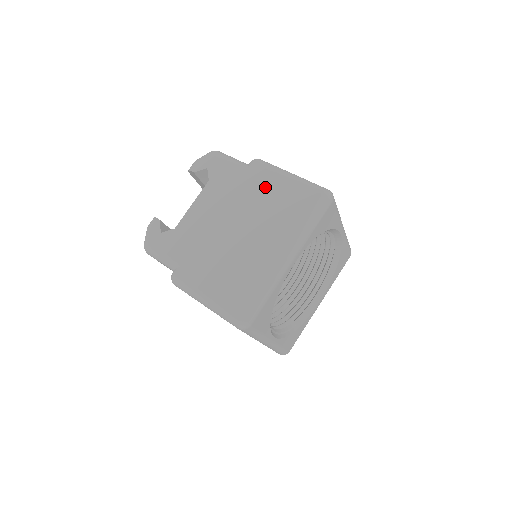
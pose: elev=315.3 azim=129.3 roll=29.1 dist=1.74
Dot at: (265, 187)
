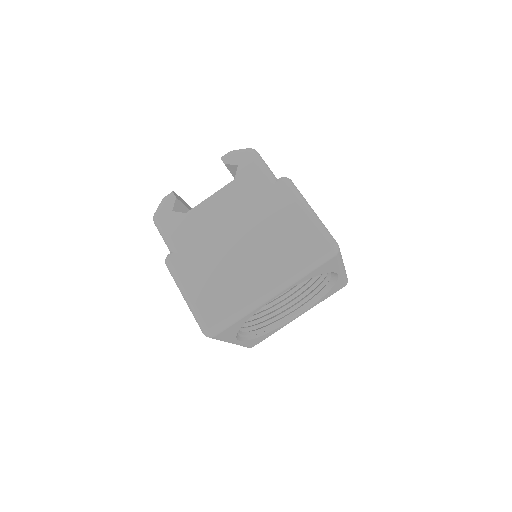
Dot at: (281, 213)
